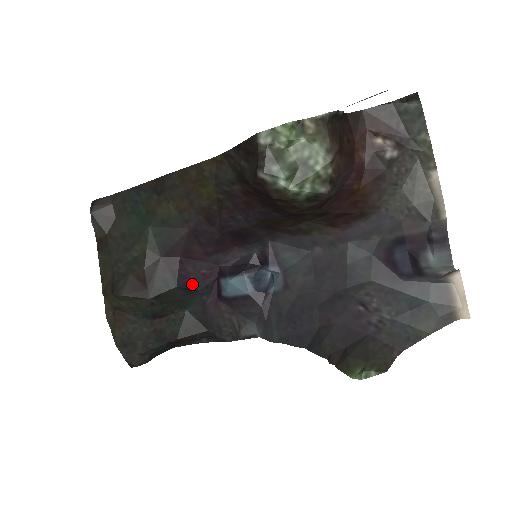
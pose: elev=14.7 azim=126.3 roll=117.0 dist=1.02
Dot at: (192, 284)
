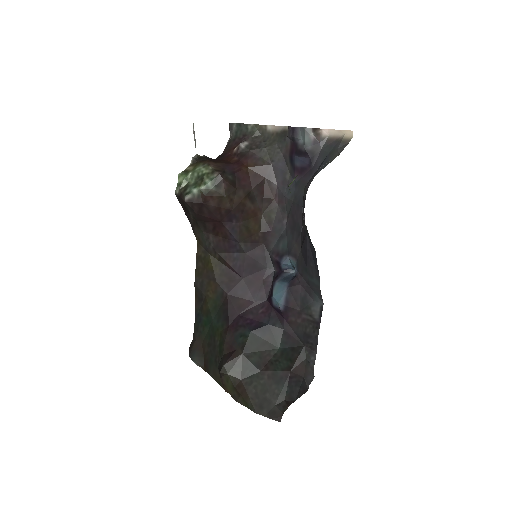
Dot at: (260, 324)
